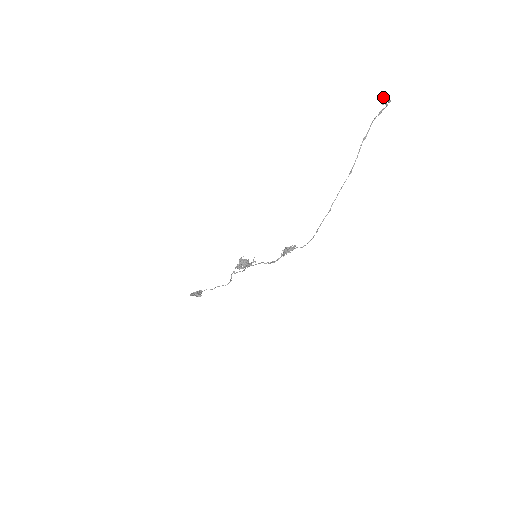
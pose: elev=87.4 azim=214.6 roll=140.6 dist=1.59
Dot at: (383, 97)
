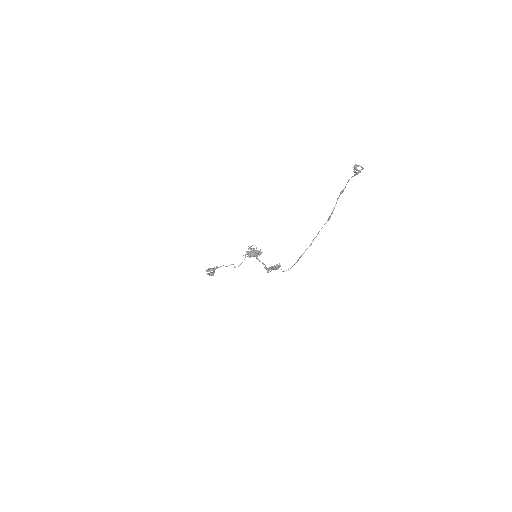
Dot at: (354, 165)
